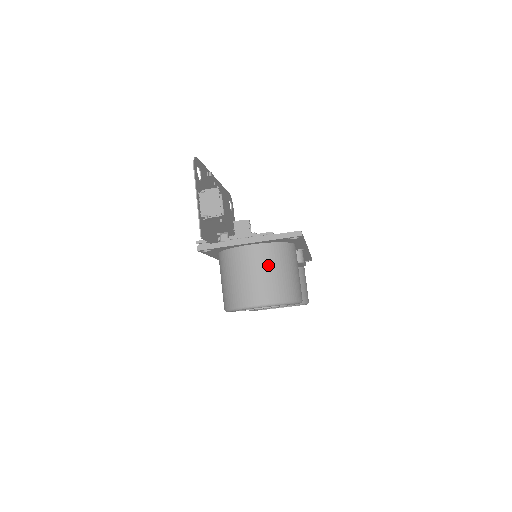
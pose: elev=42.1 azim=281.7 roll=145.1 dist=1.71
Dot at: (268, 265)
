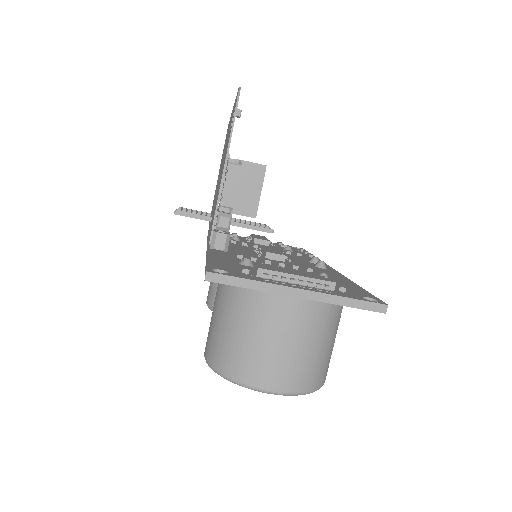
Dot at: (311, 334)
